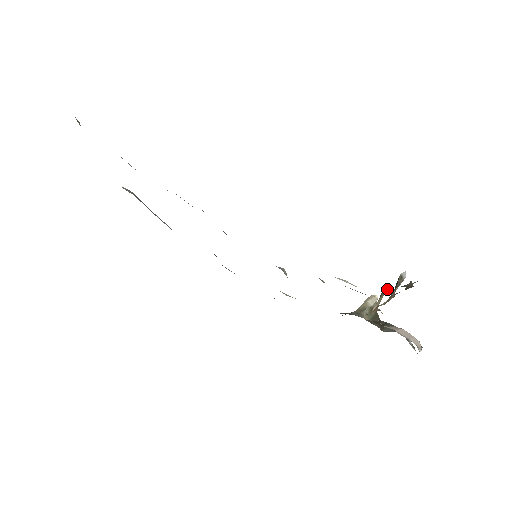
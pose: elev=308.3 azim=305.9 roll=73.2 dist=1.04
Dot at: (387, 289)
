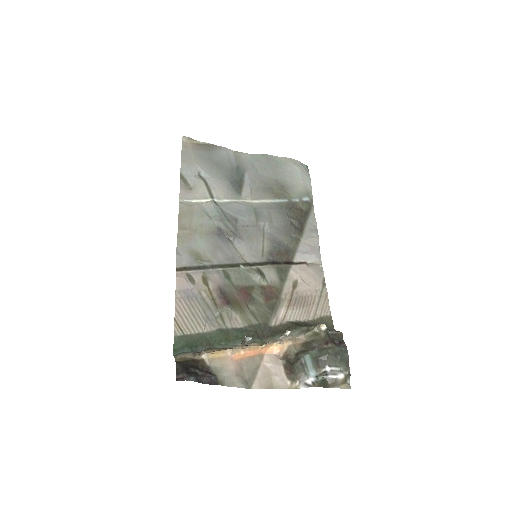
Dot at: (283, 334)
